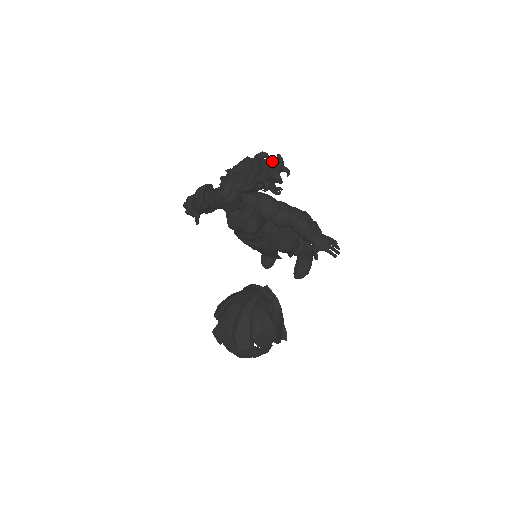
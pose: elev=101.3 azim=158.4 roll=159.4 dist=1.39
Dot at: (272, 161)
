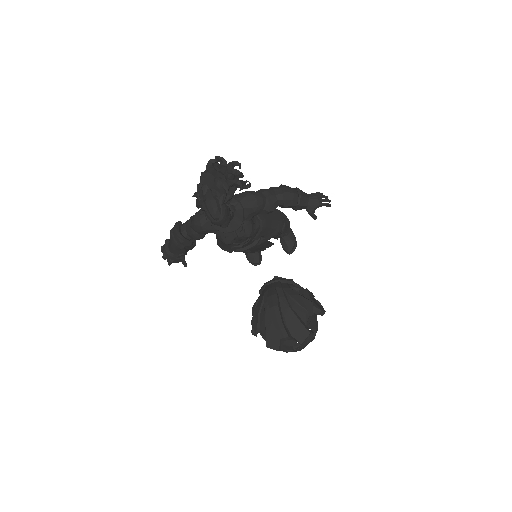
Dot at: (219, 164)
